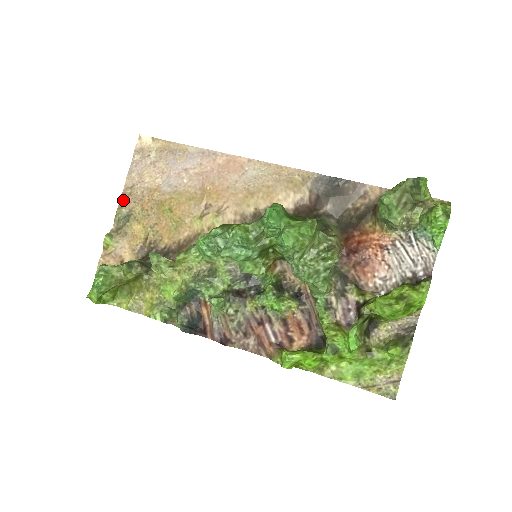
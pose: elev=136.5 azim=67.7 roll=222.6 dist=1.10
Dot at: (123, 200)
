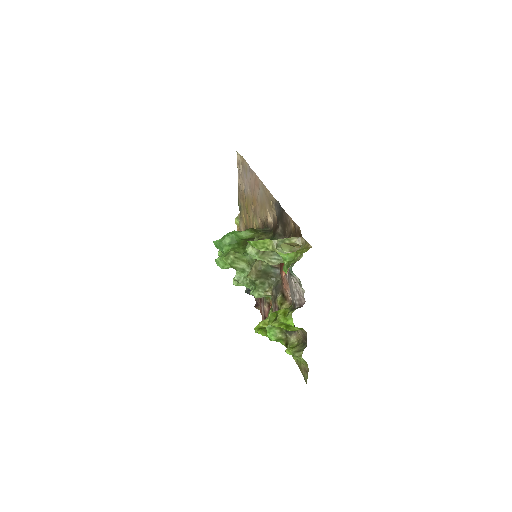
Dot at: (239, 196)
